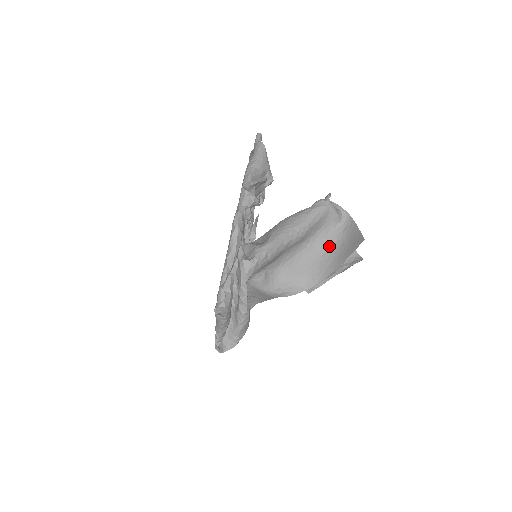
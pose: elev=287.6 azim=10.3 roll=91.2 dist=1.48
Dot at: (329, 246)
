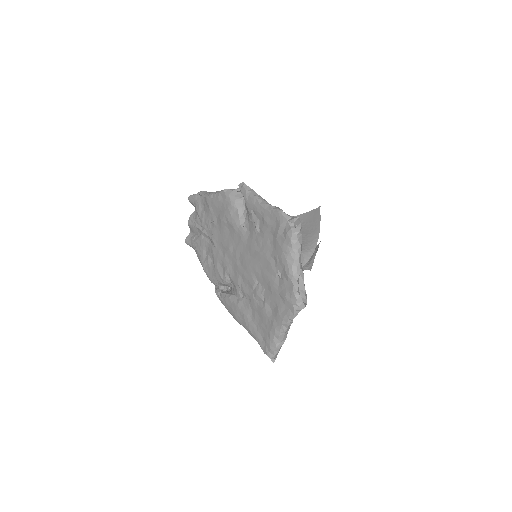
Dot at: occluded
